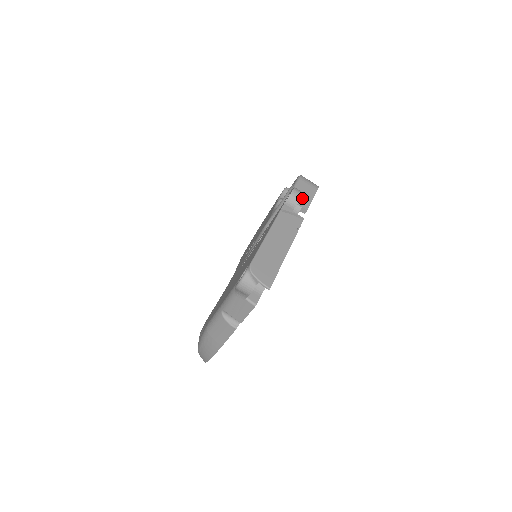
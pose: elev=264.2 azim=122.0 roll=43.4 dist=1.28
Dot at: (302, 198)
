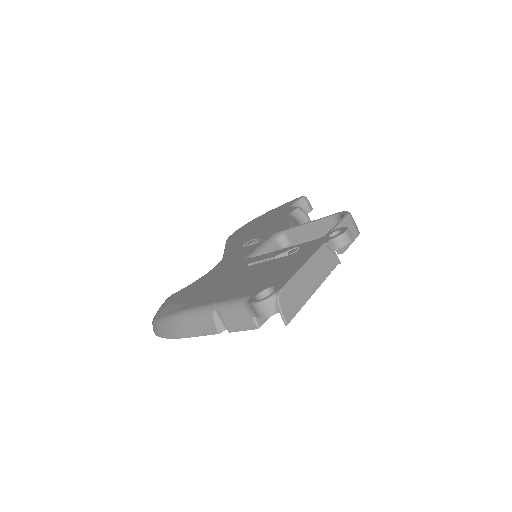
Dot at: occluded
